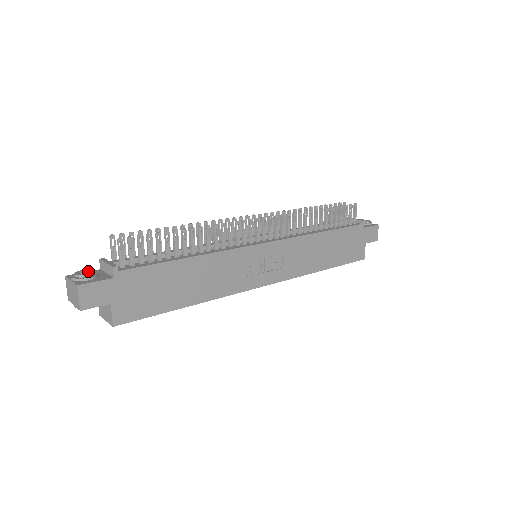
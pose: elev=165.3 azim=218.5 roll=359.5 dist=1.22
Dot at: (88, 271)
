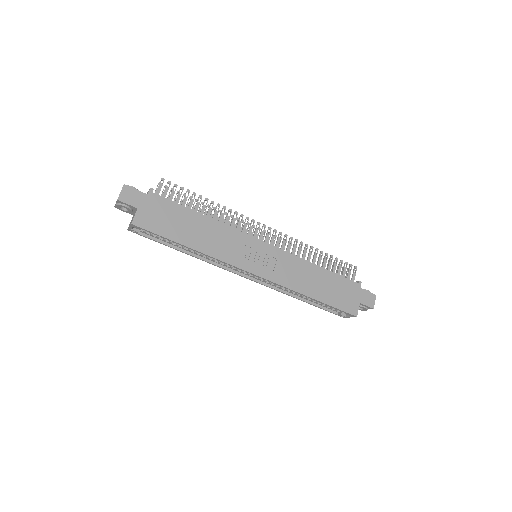
Dot at: occluded
